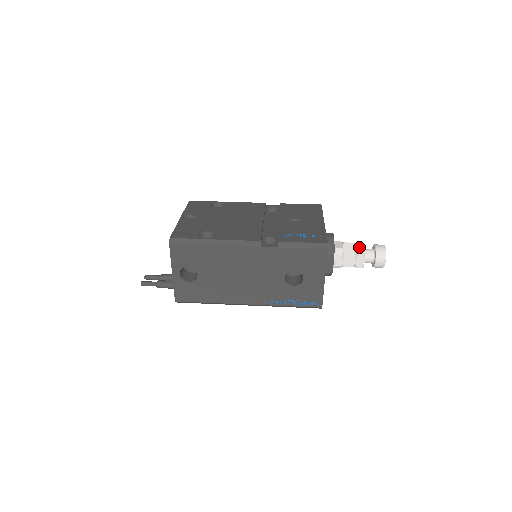
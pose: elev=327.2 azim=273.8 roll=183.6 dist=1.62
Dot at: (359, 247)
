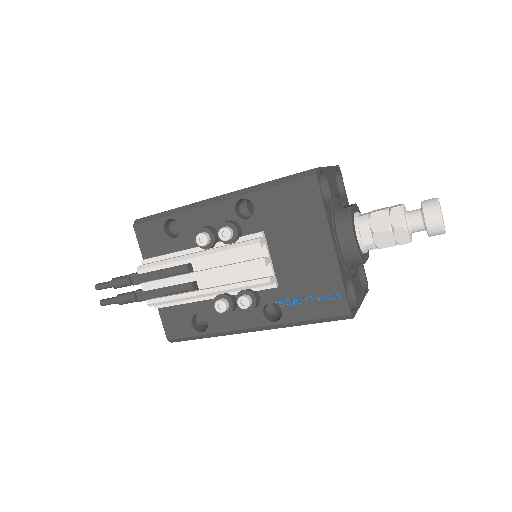
Dot at: occluded
